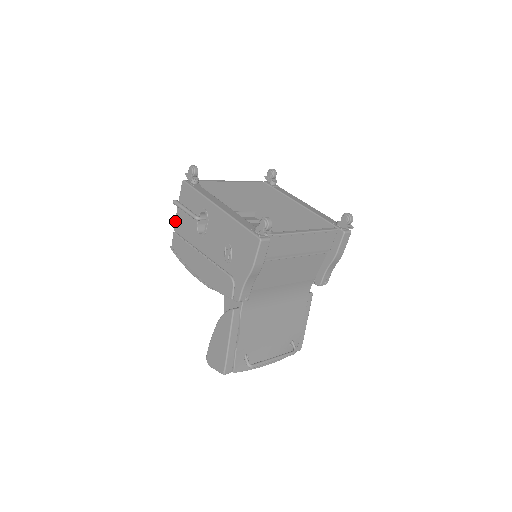
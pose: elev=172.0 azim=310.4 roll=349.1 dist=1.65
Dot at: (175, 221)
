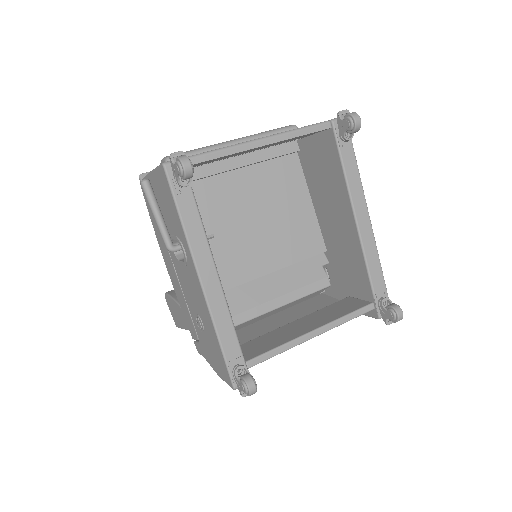
Dot at: (146, 176)
